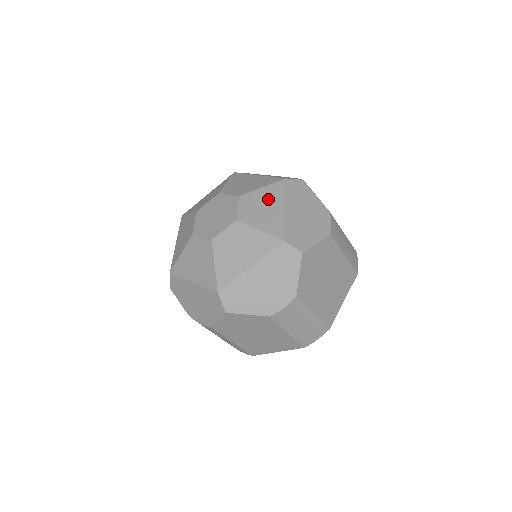
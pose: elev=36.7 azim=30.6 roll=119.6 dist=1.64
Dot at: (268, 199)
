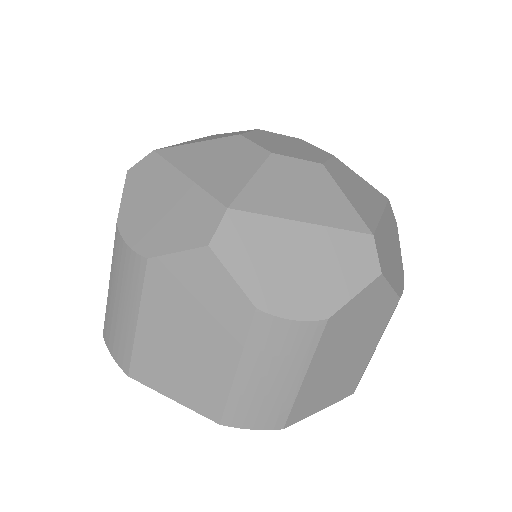
Dot at: occluded
